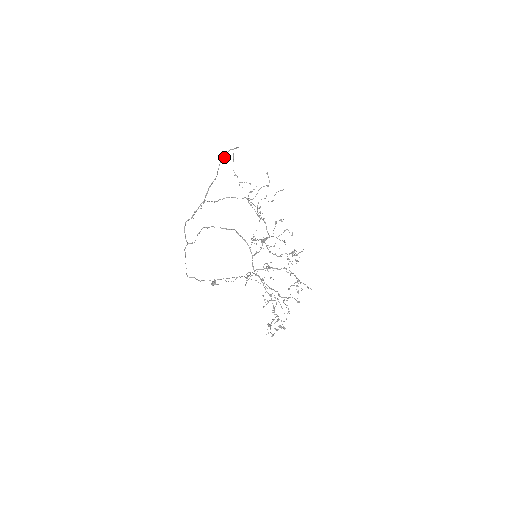
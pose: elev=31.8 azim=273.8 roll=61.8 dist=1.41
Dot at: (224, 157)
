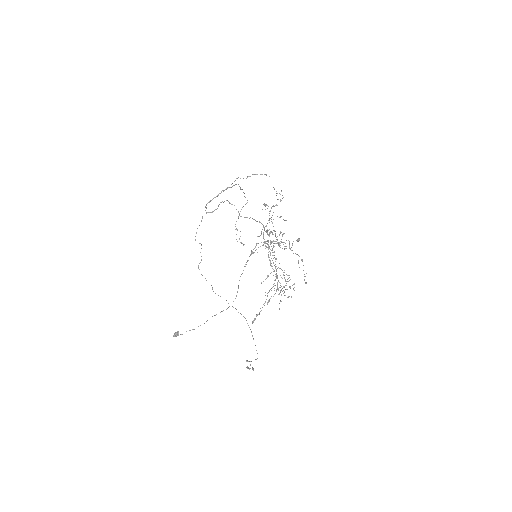
Dot at: occluded
